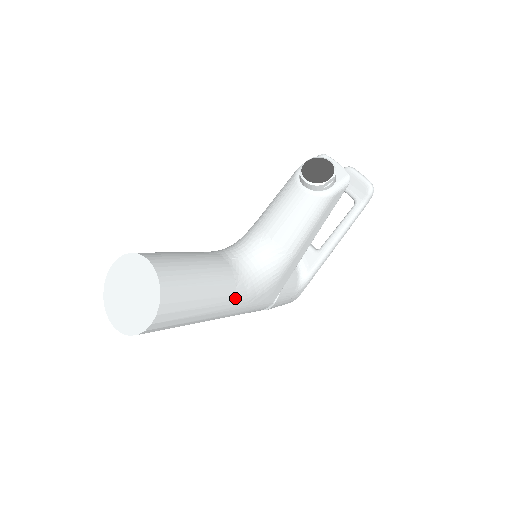
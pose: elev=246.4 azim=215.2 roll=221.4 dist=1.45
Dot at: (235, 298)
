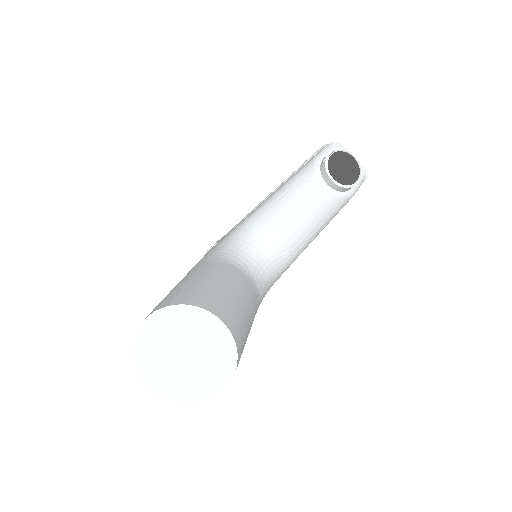
Dot at: occluded
